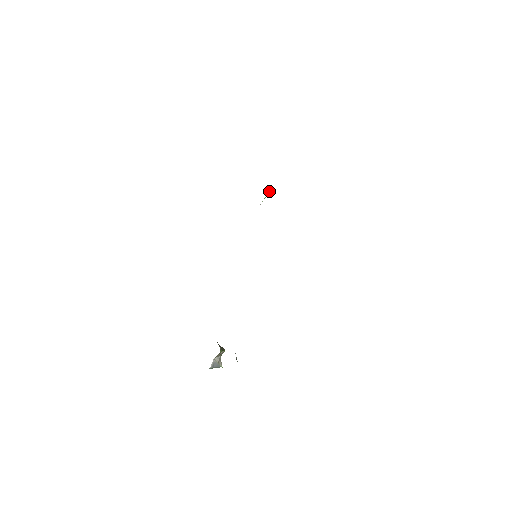
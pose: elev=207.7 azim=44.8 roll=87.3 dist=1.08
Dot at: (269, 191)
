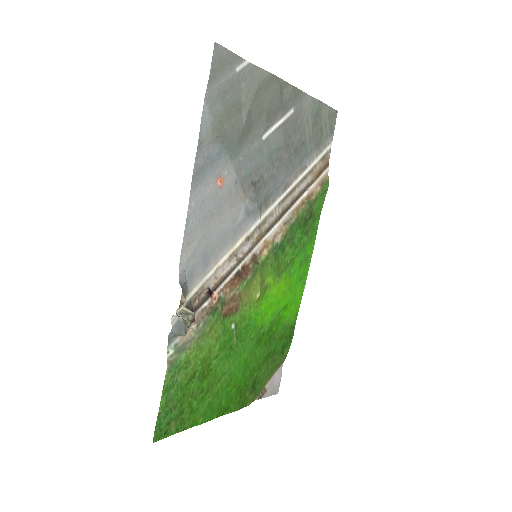
Dot at: (300, 245)
